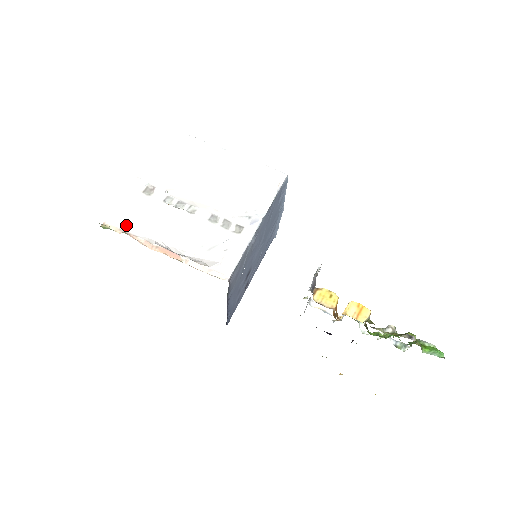
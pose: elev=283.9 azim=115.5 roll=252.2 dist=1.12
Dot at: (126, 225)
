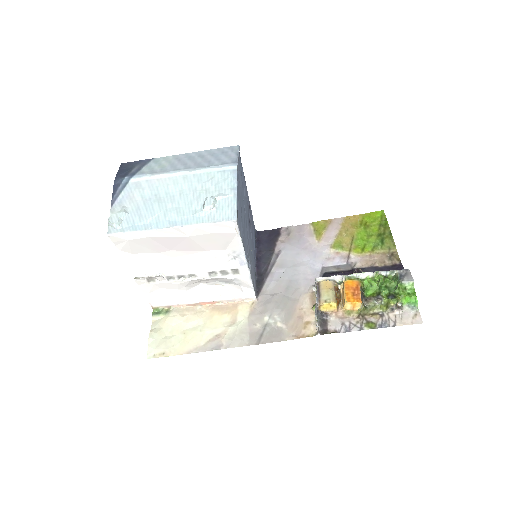
Dot at: (165, 302)
